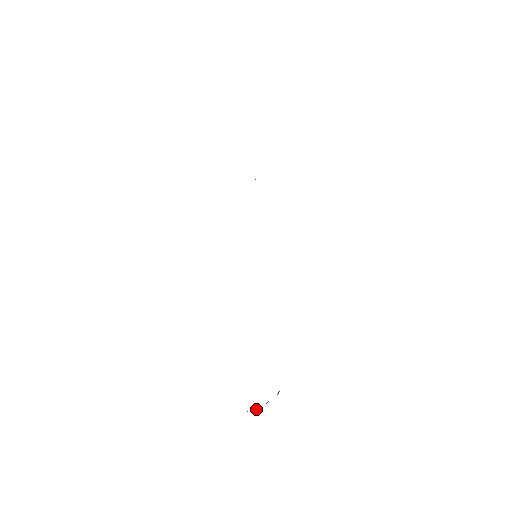
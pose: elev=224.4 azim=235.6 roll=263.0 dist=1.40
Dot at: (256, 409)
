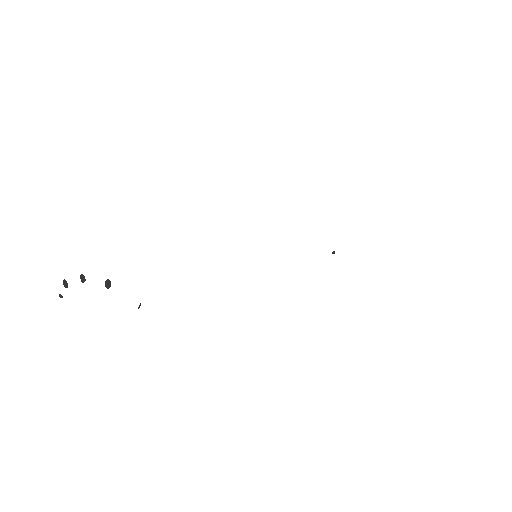
Dot at: (64, 280)
